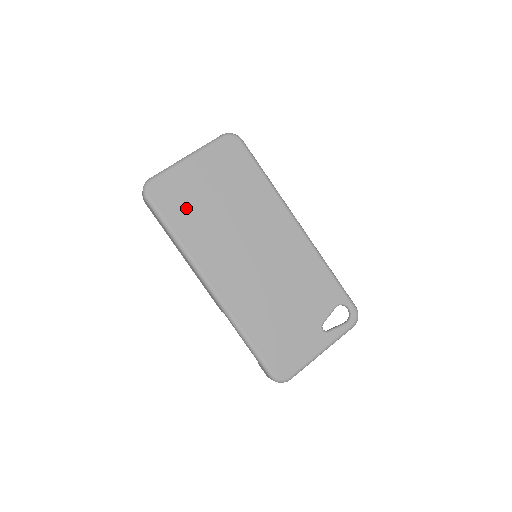
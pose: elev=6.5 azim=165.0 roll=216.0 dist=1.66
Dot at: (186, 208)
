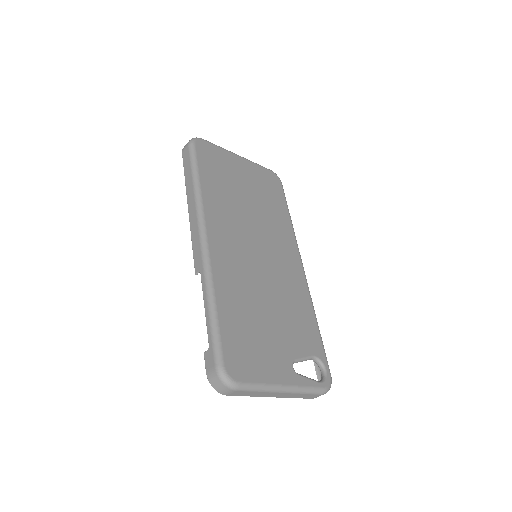
Dot at: (219, 175)
